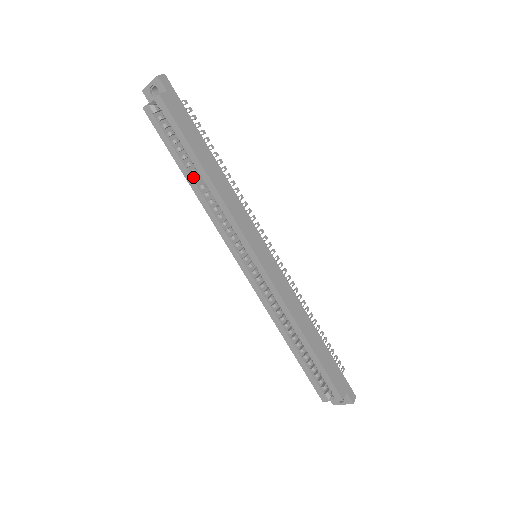
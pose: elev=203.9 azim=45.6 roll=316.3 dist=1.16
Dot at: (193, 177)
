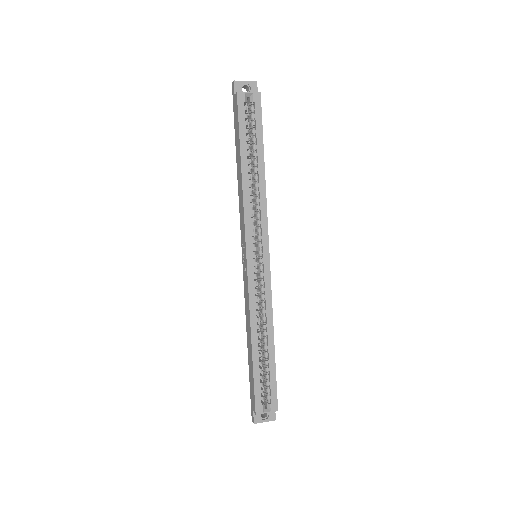
Dot at: (247, 166)
